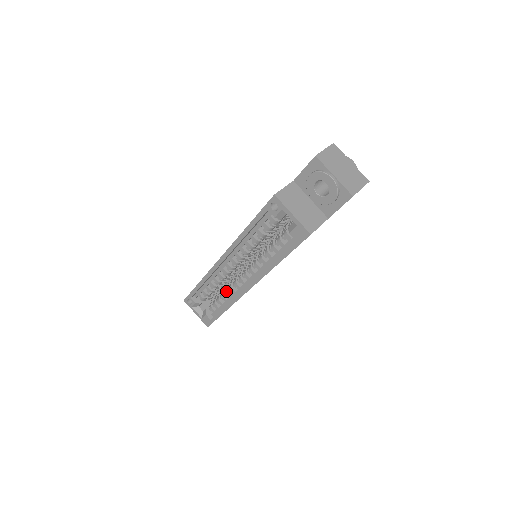
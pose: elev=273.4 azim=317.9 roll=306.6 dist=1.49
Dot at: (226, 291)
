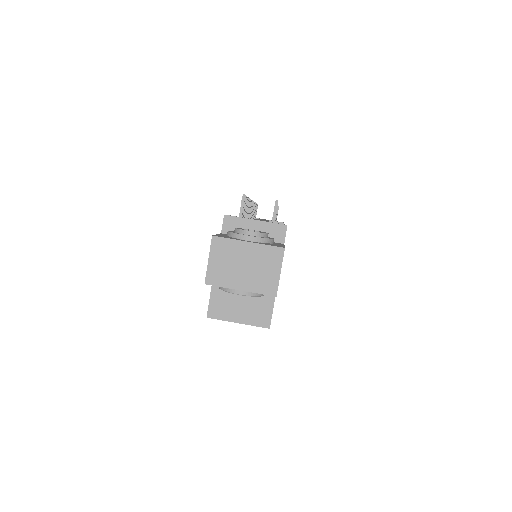
Dot at: occluded
